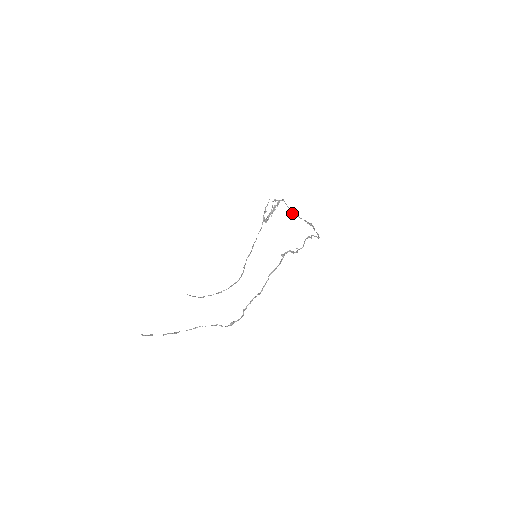
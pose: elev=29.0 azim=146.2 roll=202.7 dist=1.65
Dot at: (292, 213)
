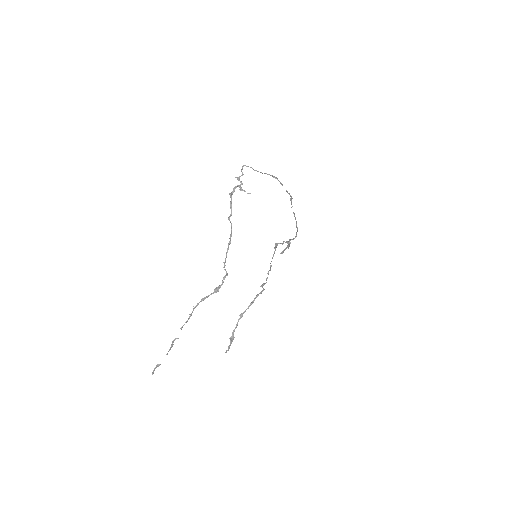
Dot at: (296, 226)
